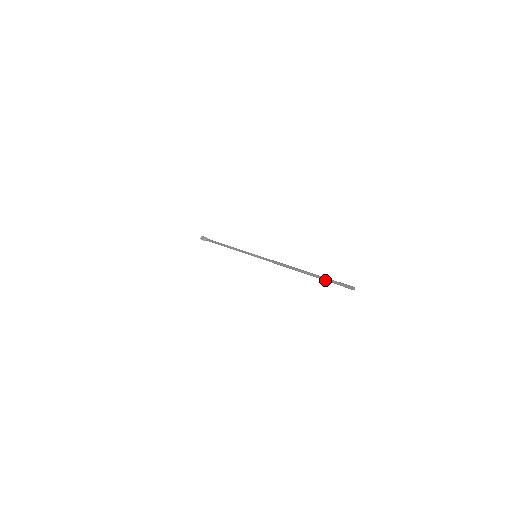
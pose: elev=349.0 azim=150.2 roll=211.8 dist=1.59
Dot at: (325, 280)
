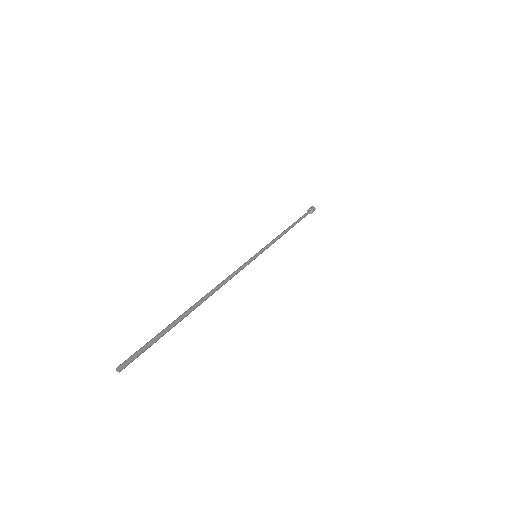
Dot at: (161, 334)
